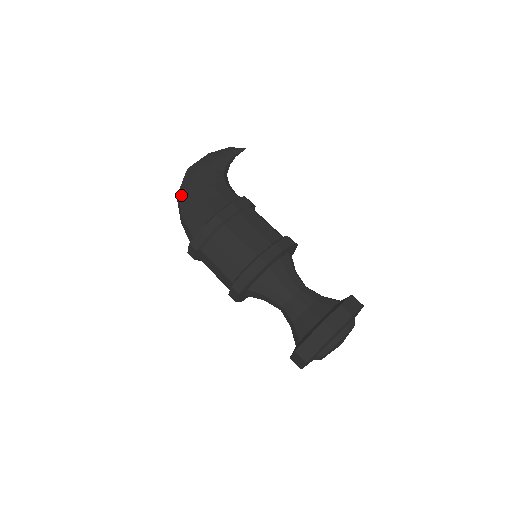
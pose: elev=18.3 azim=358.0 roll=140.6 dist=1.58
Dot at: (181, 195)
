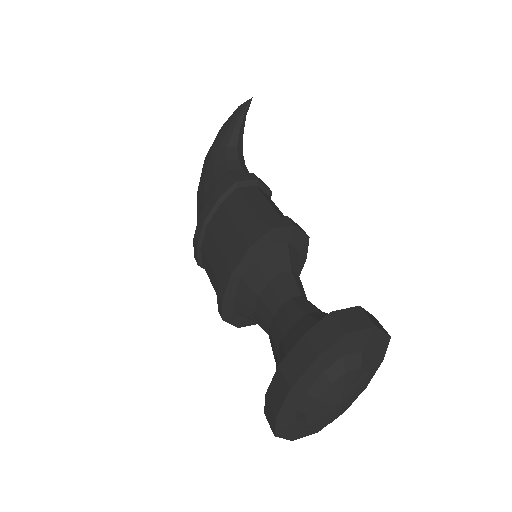
Dot at: (197, 196)
